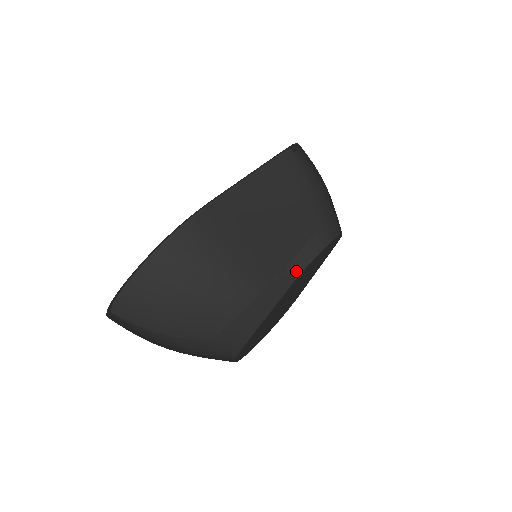
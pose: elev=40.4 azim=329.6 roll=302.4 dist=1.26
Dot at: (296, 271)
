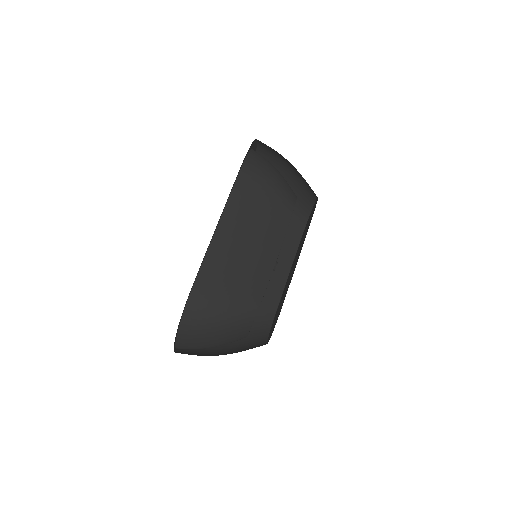
Dot at: (301, 227)
